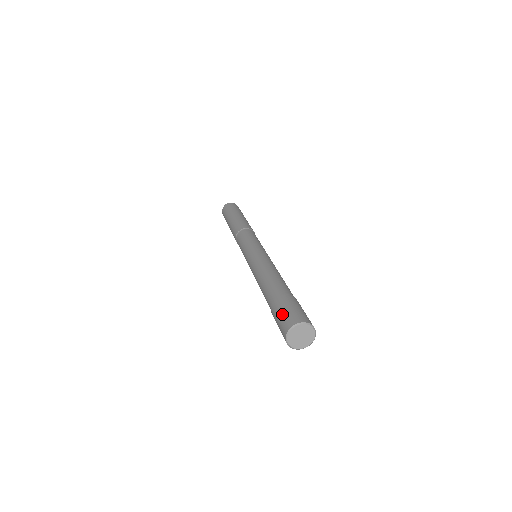
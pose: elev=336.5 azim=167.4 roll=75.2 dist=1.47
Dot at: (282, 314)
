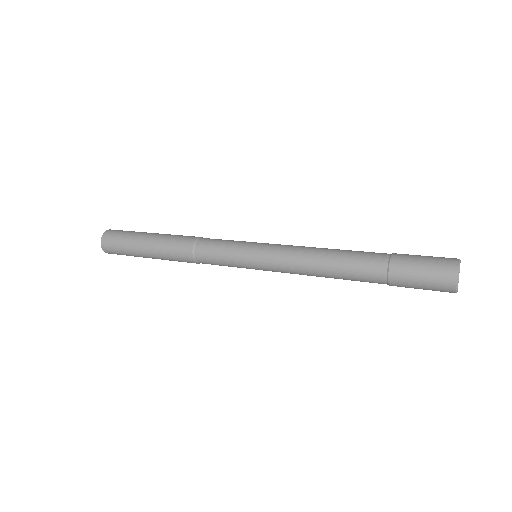
Dot at: occluded
